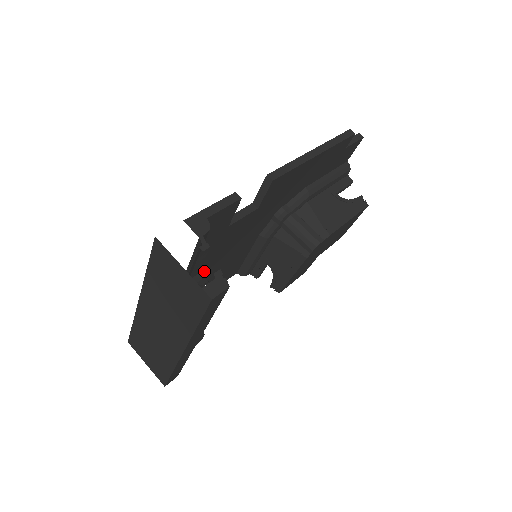
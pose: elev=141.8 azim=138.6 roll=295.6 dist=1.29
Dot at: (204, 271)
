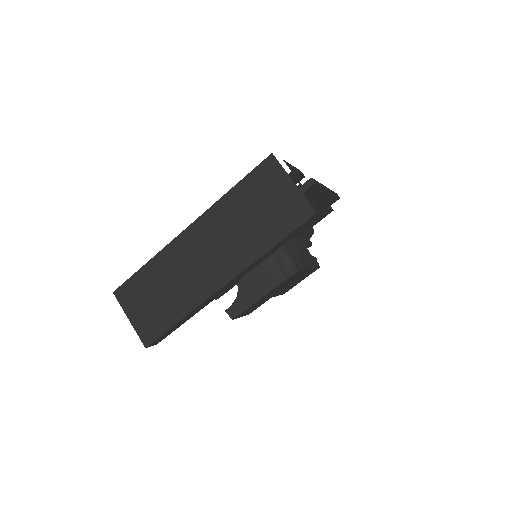
Dot at: occluded
